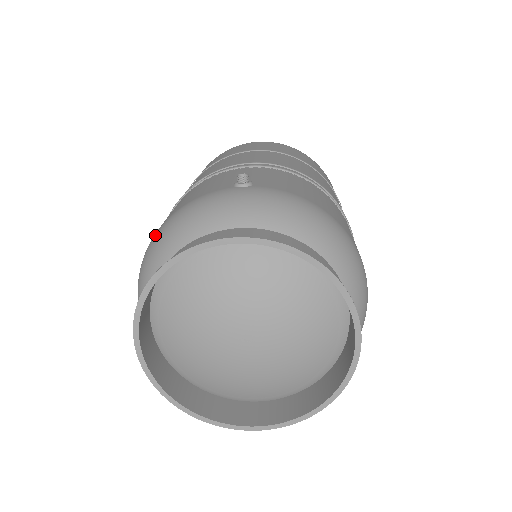
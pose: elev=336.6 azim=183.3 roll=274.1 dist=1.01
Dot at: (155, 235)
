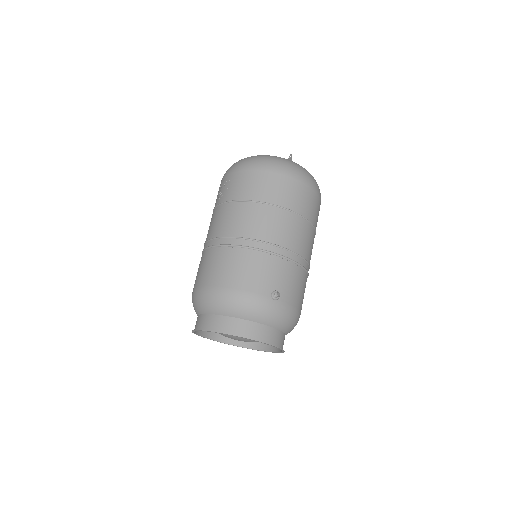
Dot at: (224, 293)
